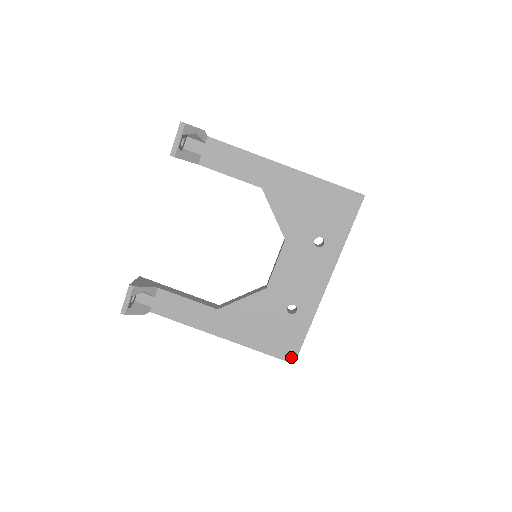
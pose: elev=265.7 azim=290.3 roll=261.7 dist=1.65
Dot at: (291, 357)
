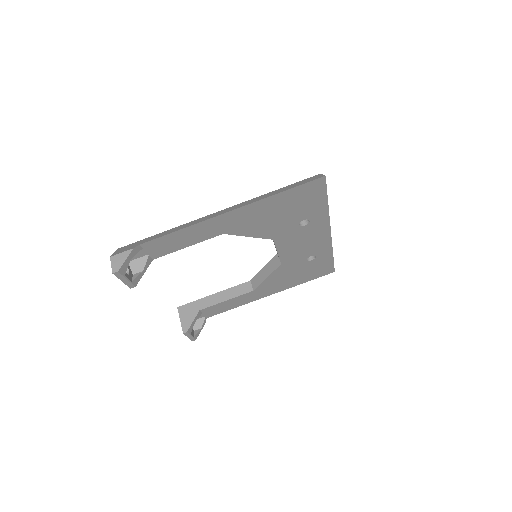
Dot at: (330, 271)
